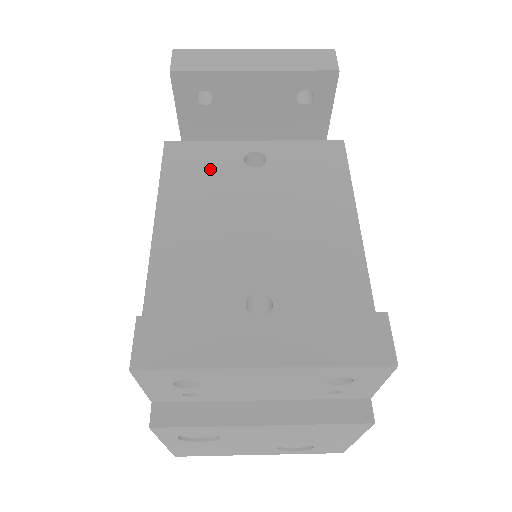
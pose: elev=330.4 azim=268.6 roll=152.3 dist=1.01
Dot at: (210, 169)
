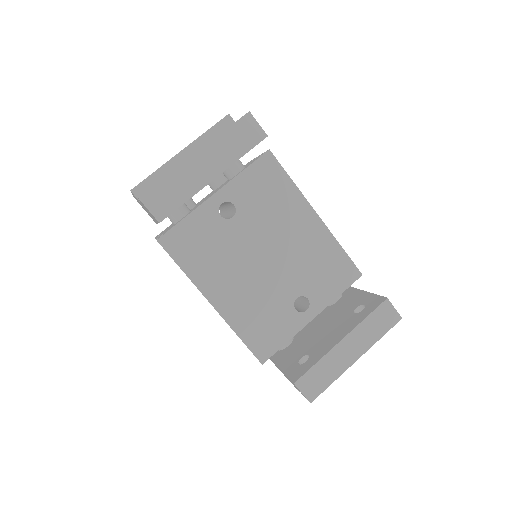
Dot at: (207, 240)
